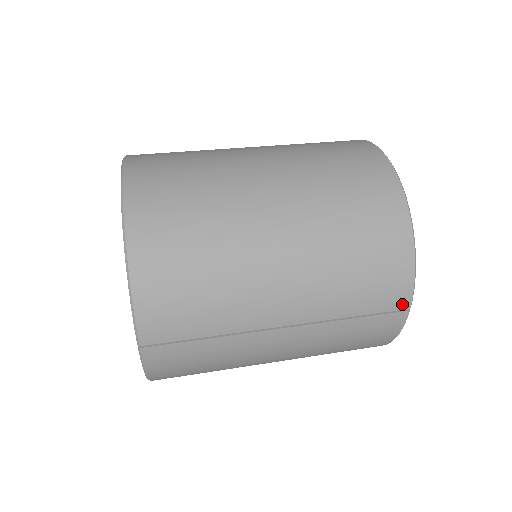
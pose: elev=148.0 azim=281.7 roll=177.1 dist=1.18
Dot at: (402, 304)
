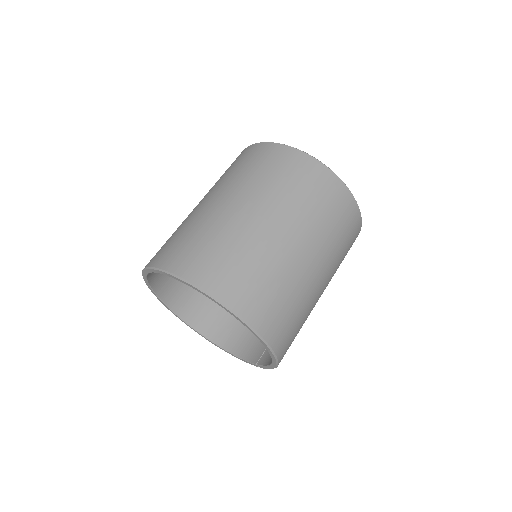
Dot at: occluded
